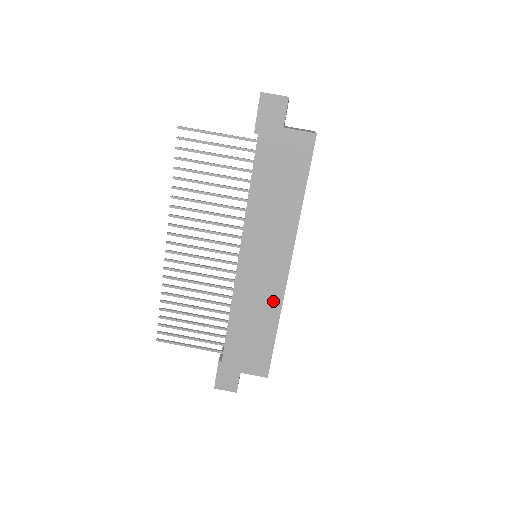
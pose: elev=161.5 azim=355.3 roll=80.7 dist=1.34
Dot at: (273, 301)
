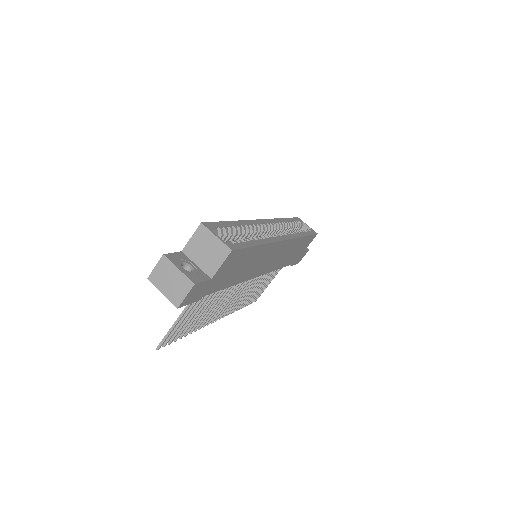
Dot at: (292, 245)
